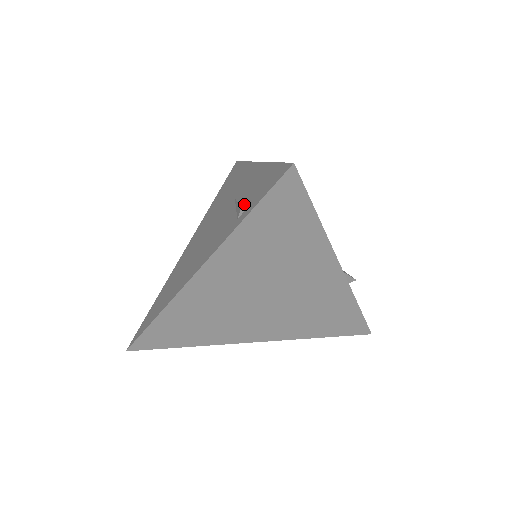
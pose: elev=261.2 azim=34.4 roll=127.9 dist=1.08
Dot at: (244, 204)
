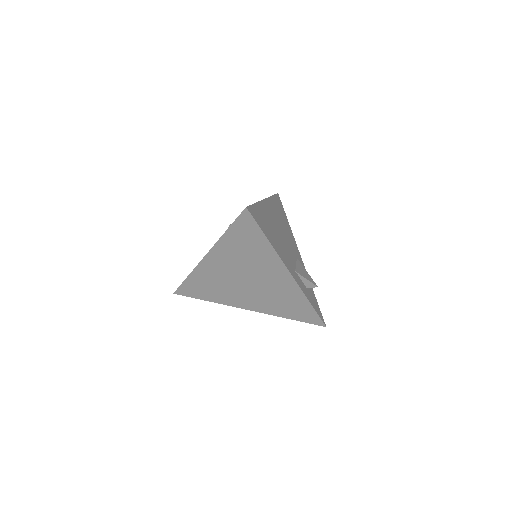
Dot at: occluded
